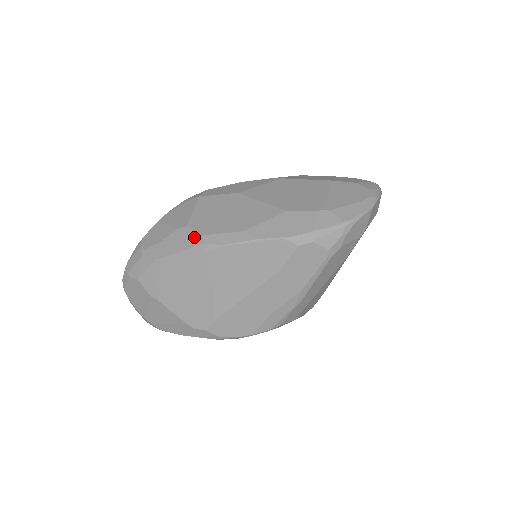
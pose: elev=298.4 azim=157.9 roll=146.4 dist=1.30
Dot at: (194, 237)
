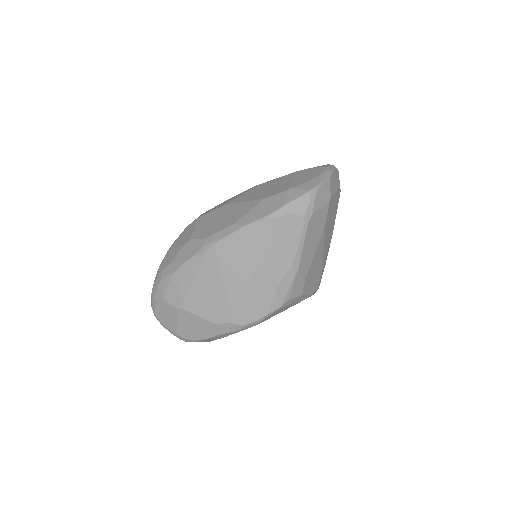
Dot at: (197, 244)
